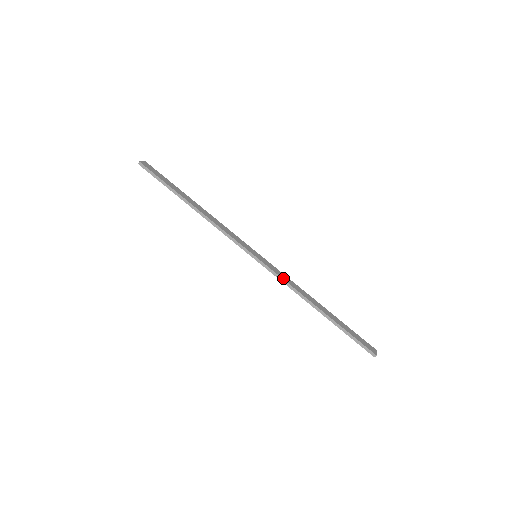
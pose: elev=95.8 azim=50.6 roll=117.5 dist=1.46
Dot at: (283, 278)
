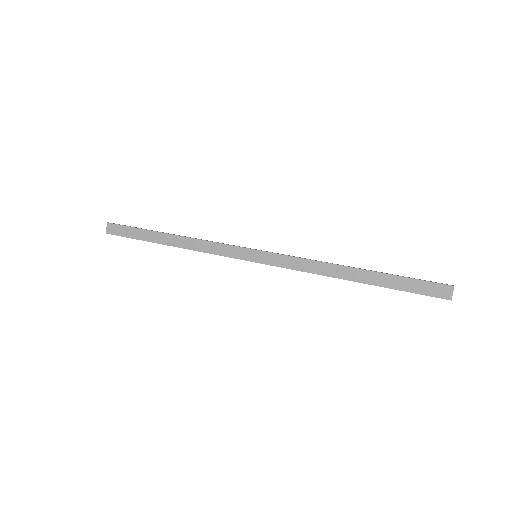
Dot at: (297, 259)
